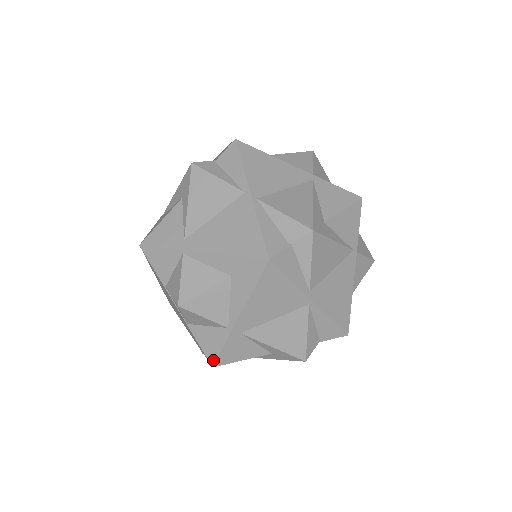
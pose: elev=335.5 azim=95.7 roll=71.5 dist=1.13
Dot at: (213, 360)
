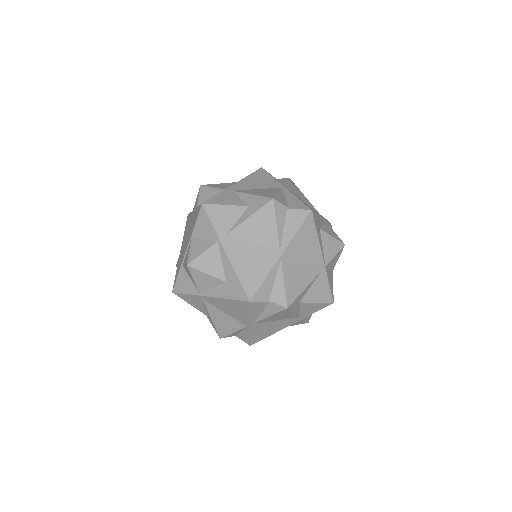
Dot at: (205, 202)
